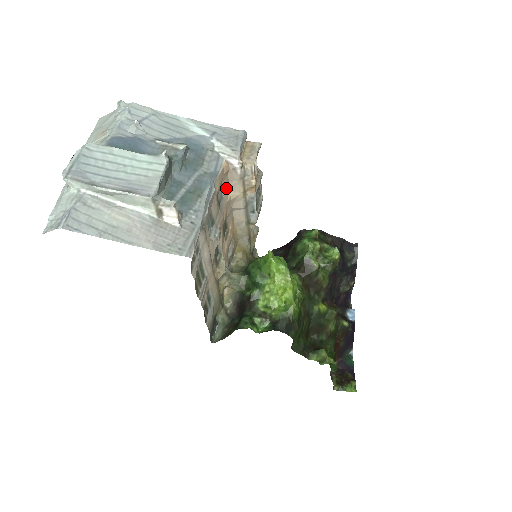
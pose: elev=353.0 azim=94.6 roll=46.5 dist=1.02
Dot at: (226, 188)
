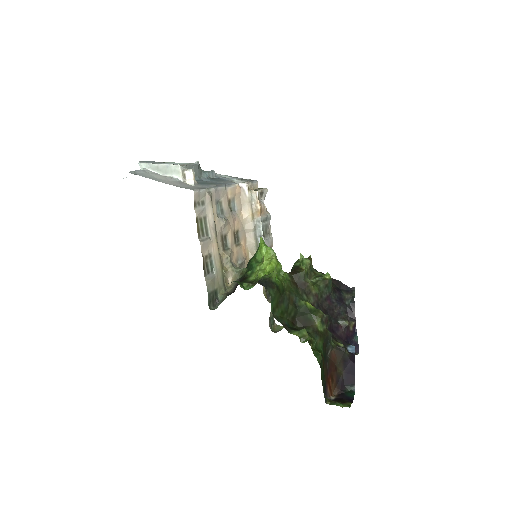
Dot at: (239, 207)
